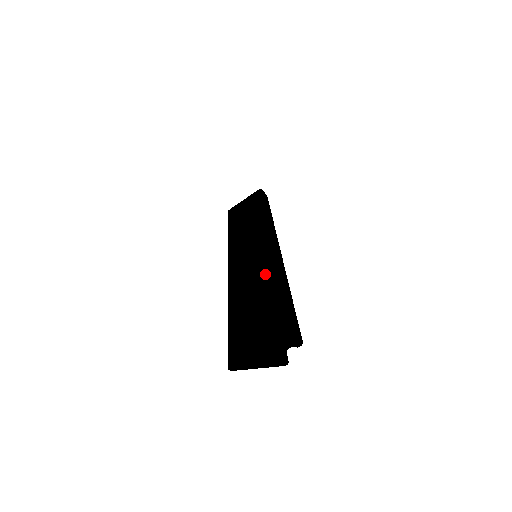
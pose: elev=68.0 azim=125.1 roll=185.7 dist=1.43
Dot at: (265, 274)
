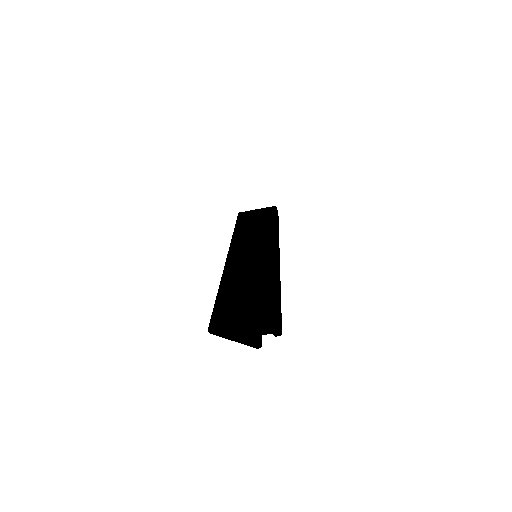
Dot at: (264, 270)
